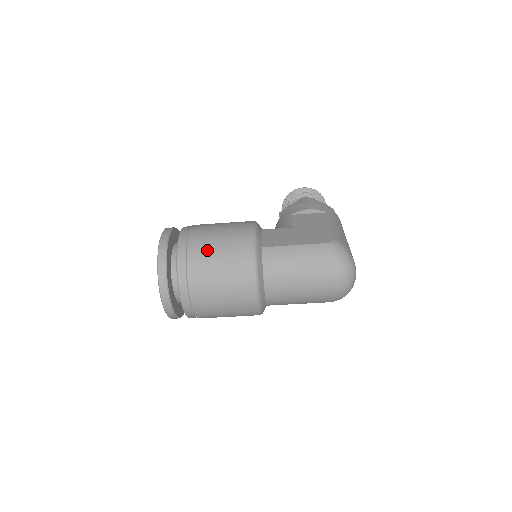
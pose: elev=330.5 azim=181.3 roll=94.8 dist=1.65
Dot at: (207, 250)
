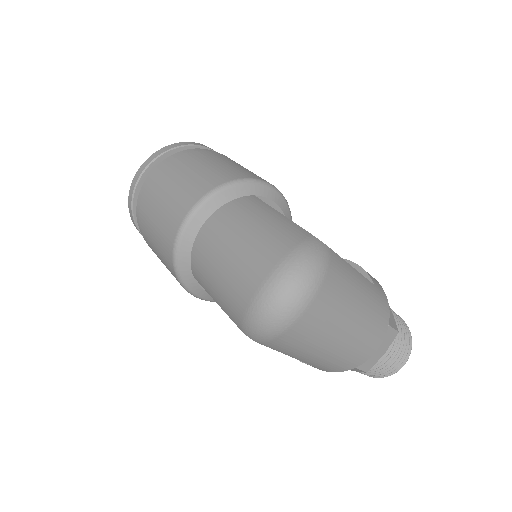
Dot at: (214, 158)
